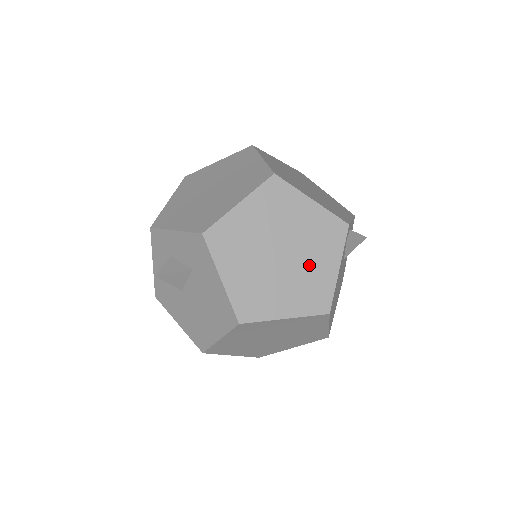
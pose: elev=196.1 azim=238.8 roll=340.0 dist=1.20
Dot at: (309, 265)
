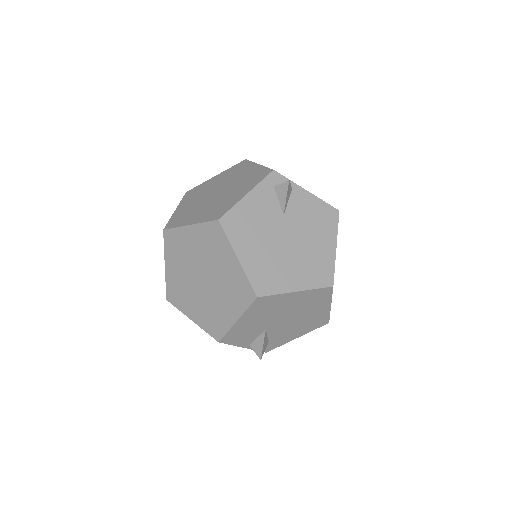
Dot at: (229, 195)
